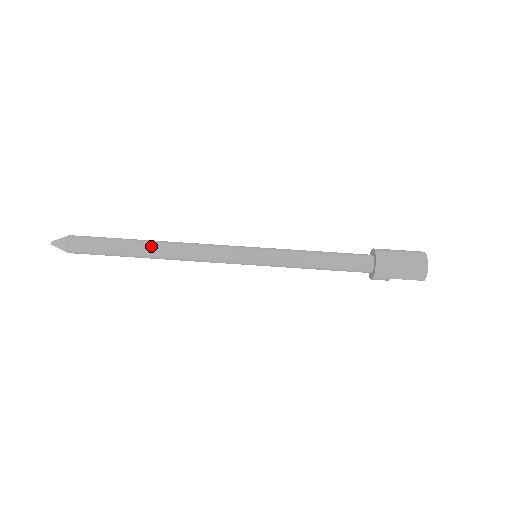
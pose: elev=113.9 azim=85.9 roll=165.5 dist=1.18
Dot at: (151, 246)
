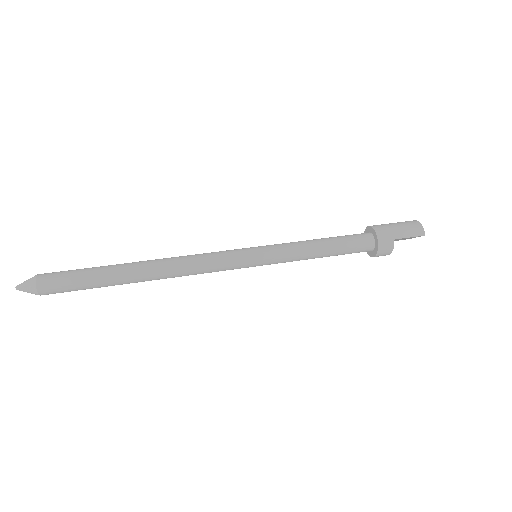
Dot at: (141, 261)
